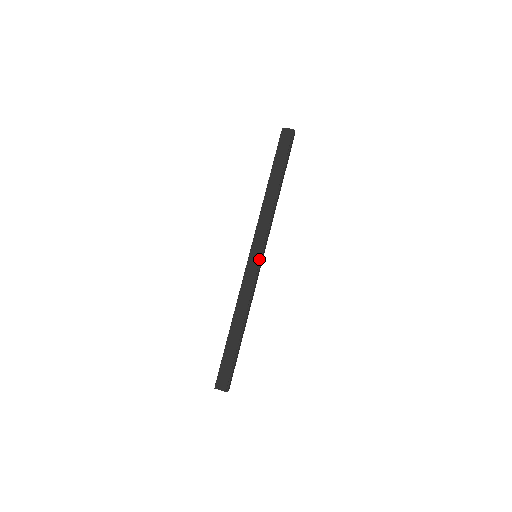
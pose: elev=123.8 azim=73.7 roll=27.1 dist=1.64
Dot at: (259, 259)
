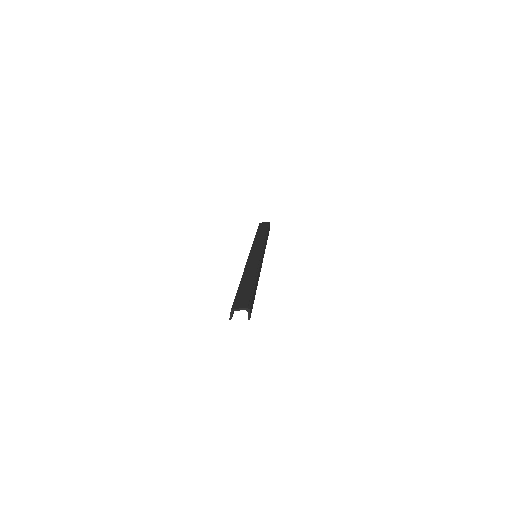
Dot at: (260, 253)
